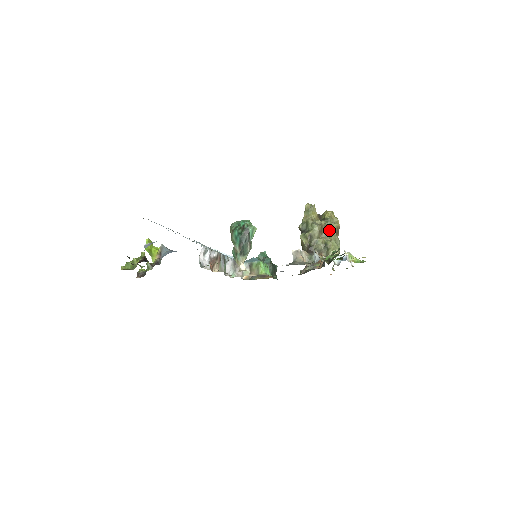
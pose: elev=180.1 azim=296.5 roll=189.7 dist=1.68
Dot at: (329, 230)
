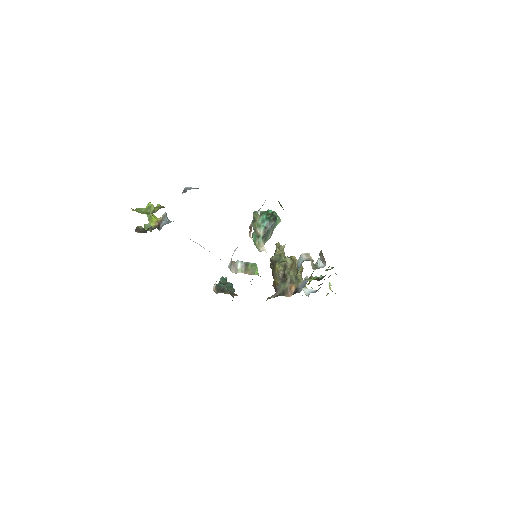
Dot at: occluded
